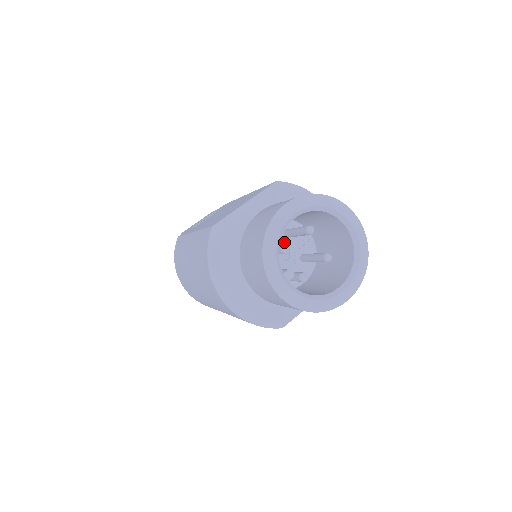
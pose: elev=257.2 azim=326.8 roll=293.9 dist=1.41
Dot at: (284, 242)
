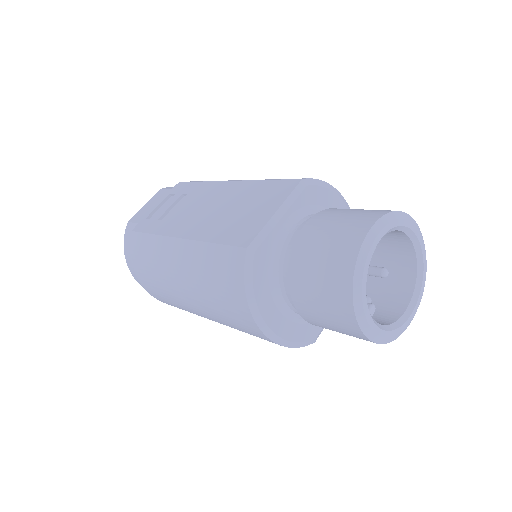
Dot at: occluded
